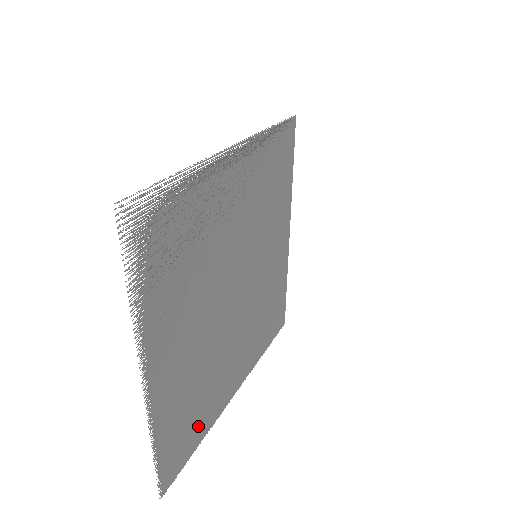
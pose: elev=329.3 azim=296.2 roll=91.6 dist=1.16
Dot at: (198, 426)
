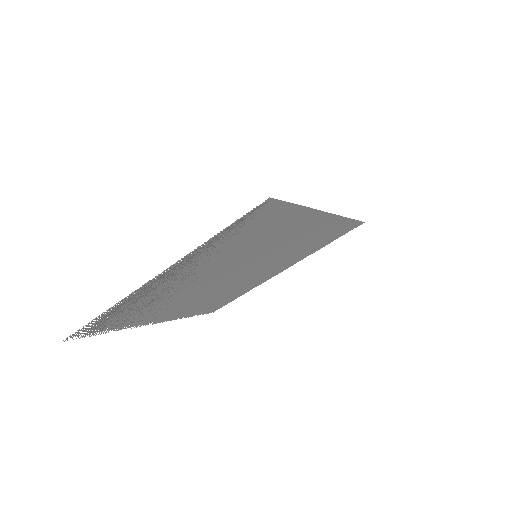
Dot at: (234, 296)
